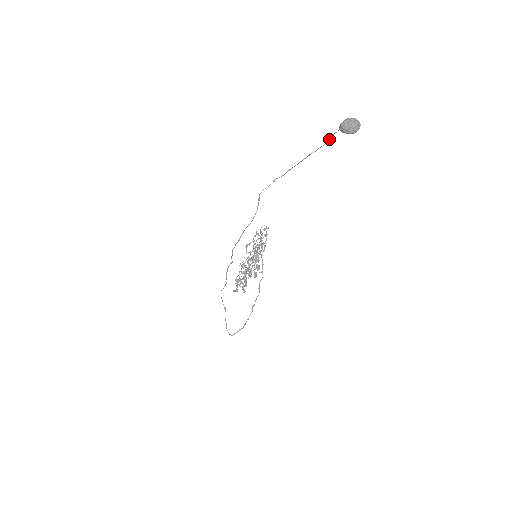
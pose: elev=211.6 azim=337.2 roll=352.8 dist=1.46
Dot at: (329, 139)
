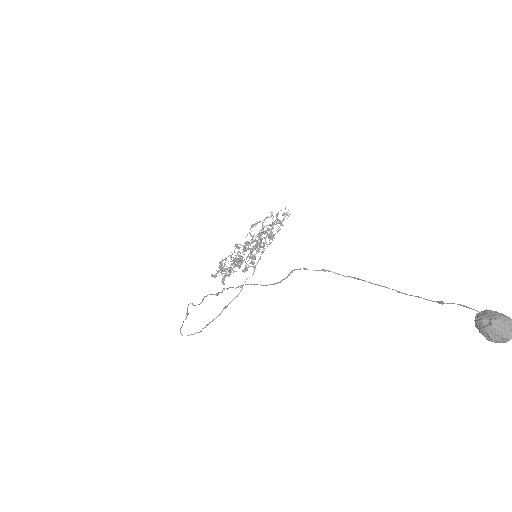
Dot at: occluded
